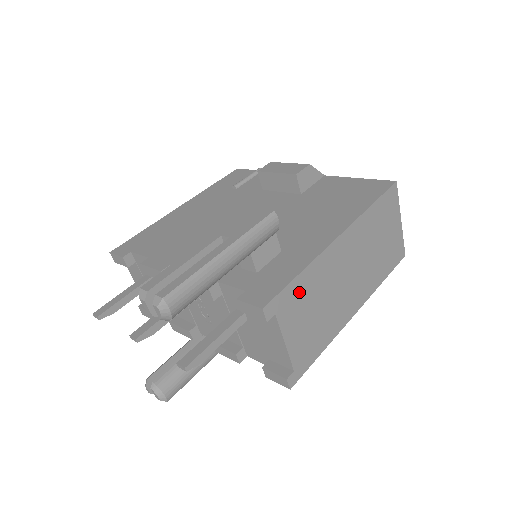
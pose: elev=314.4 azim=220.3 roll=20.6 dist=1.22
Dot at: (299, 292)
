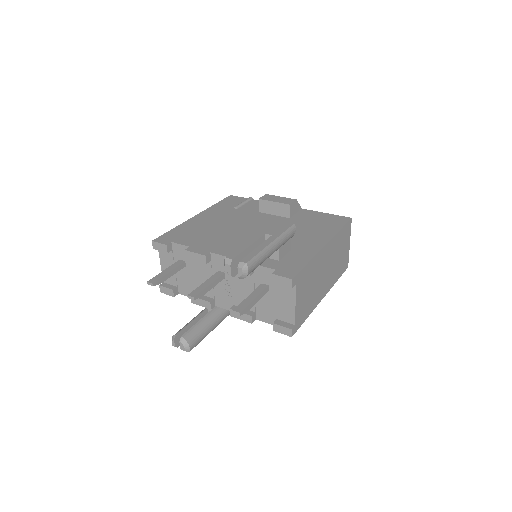
Dot at: (306, 274)
